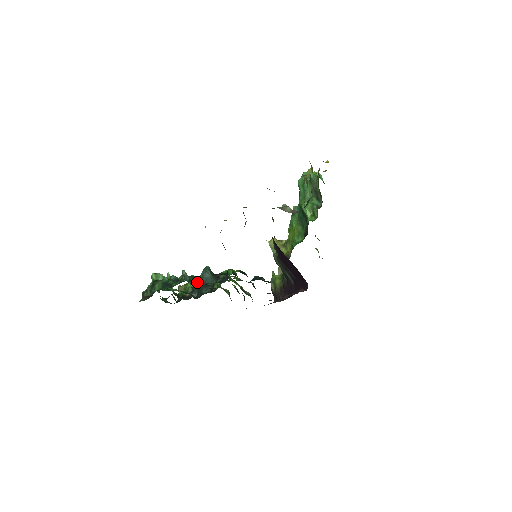
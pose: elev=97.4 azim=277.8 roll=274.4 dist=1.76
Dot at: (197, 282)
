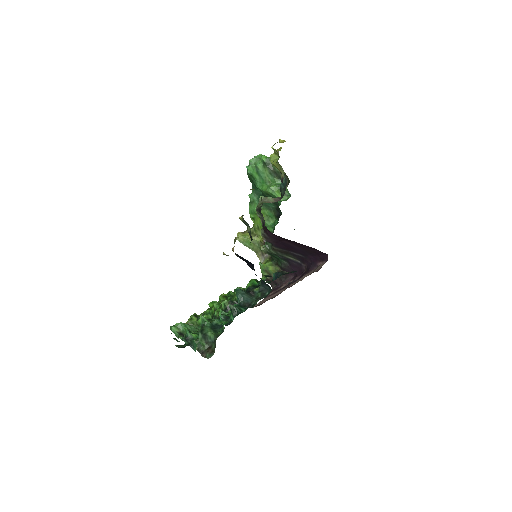
Dot at: (246, 308)
